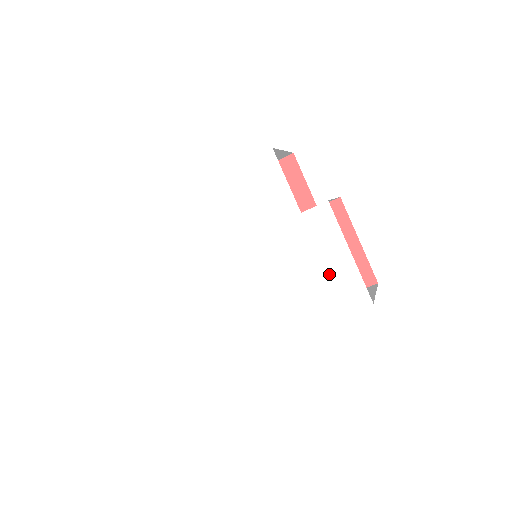
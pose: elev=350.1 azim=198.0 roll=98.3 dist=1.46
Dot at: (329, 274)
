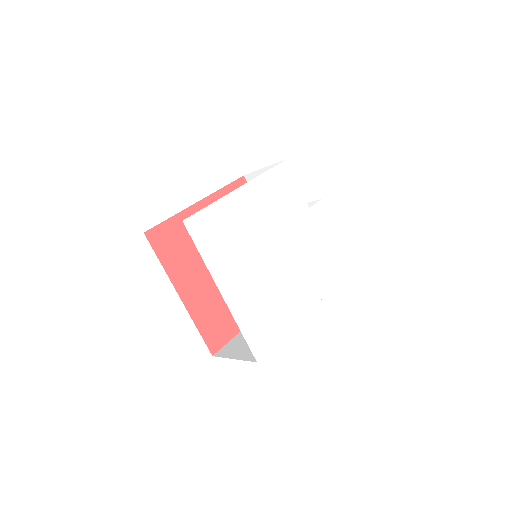
Dot at: (330, 252)
